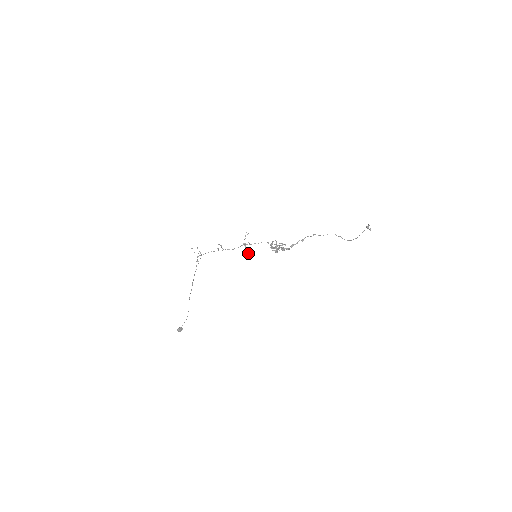
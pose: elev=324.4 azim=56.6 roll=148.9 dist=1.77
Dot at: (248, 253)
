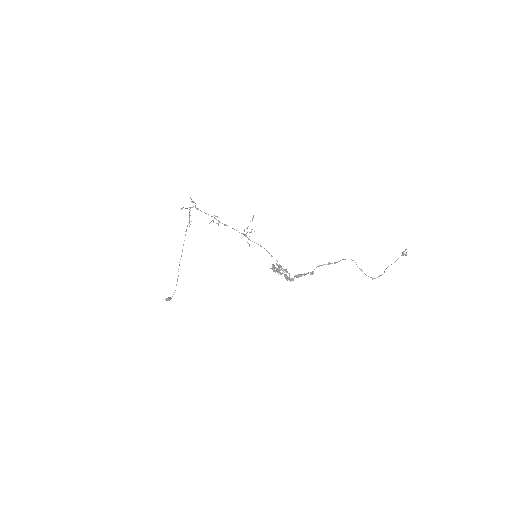
Dot at: (248, 243)
